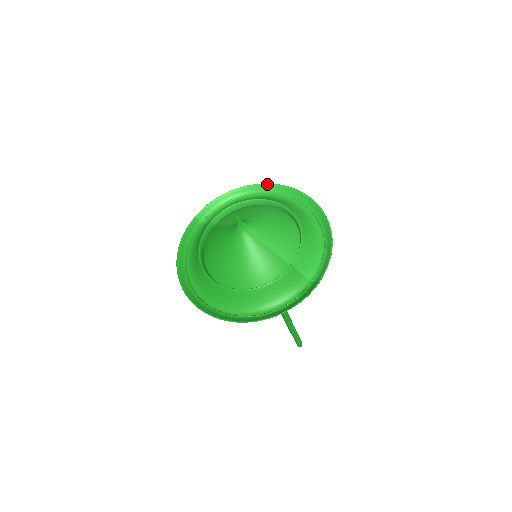
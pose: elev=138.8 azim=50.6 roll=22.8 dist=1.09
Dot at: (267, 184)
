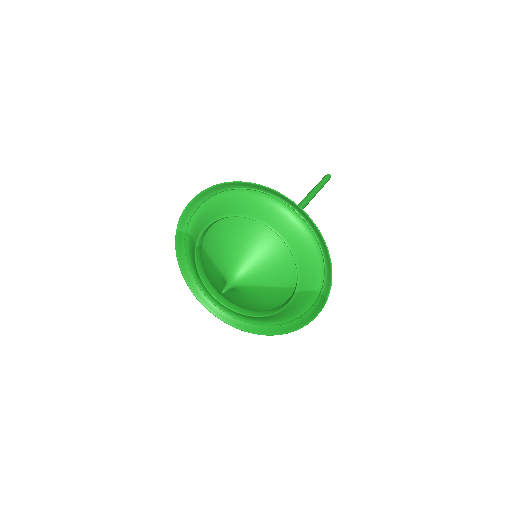
Dot at: (233, 183)
